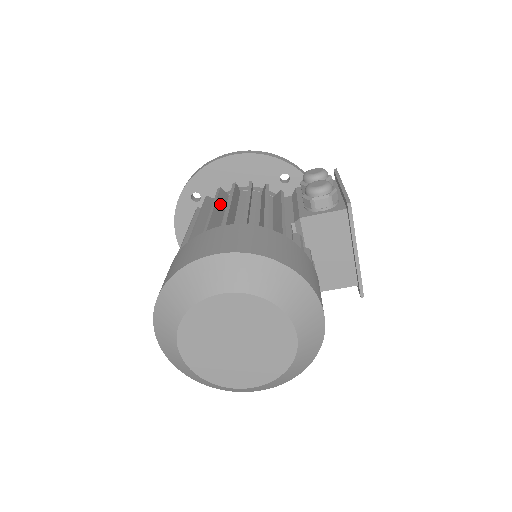
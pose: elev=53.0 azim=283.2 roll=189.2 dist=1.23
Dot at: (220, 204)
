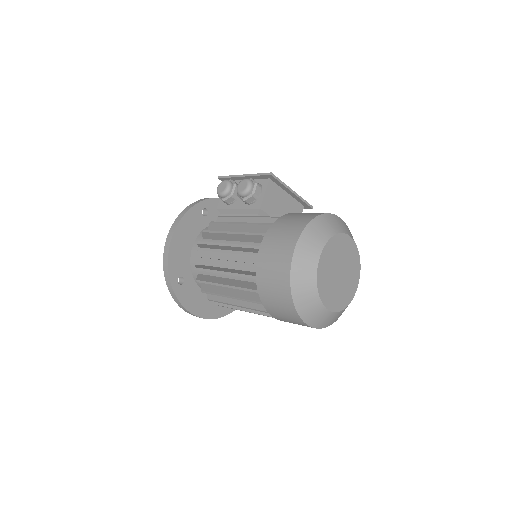
Dot at: occluded
